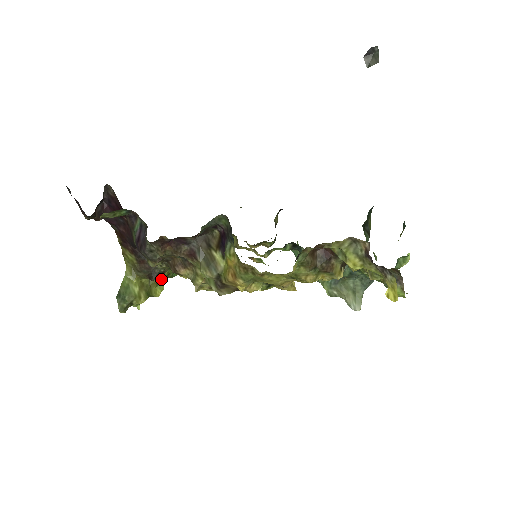
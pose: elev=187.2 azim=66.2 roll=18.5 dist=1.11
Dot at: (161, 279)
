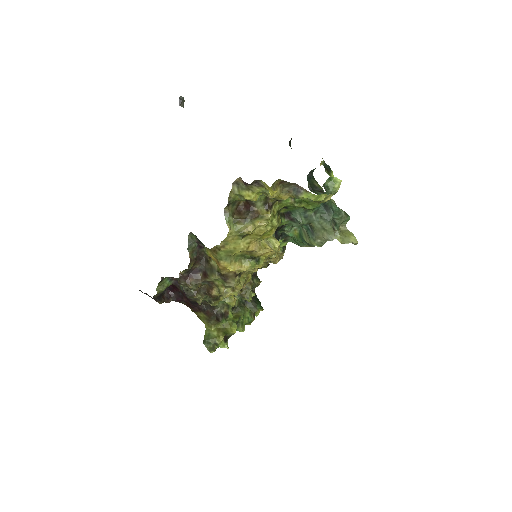
Dot at: (232, 321)
